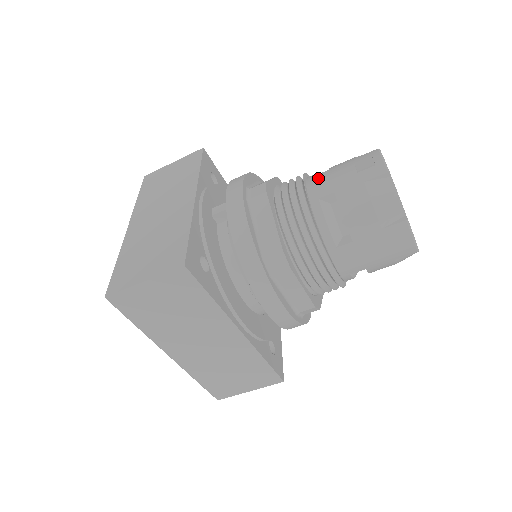
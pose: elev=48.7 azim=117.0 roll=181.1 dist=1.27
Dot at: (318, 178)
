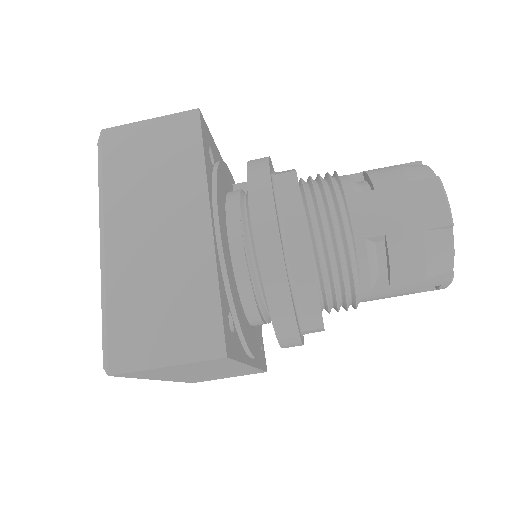
Dot at: occluded
